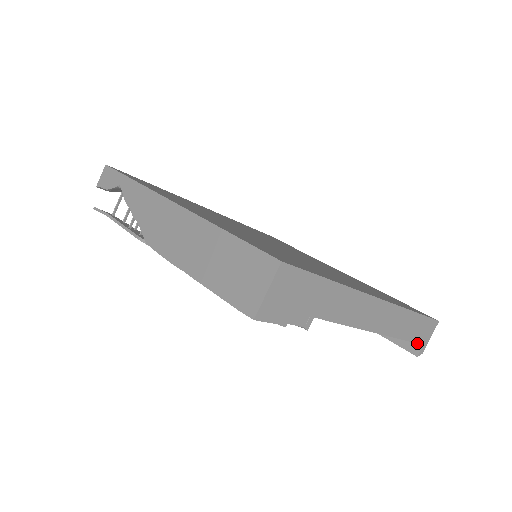
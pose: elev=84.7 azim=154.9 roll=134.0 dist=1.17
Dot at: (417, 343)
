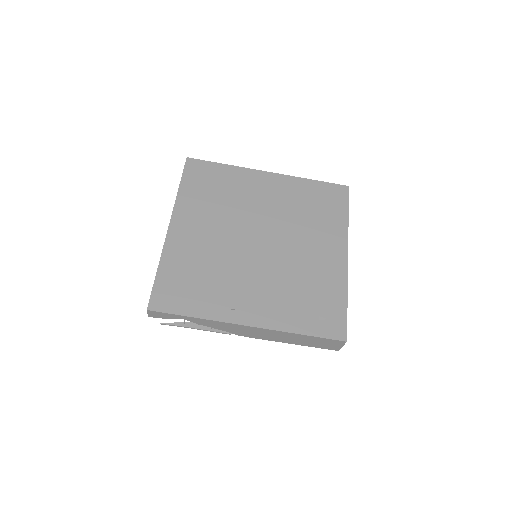
Dot at: occluded
